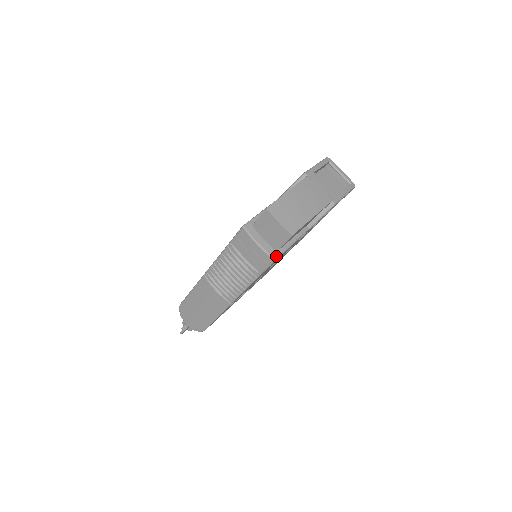
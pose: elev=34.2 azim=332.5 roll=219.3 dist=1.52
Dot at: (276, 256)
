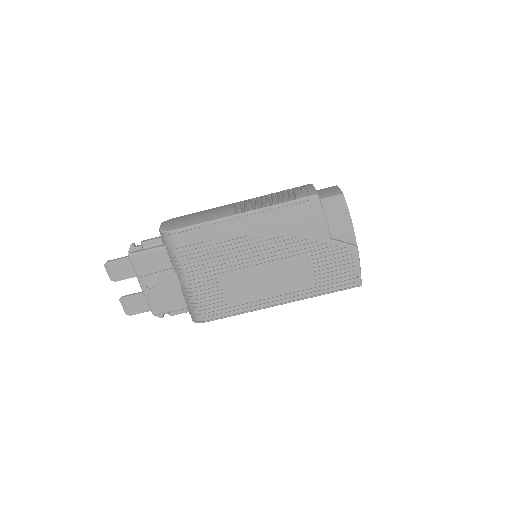
Dot at: occluded
